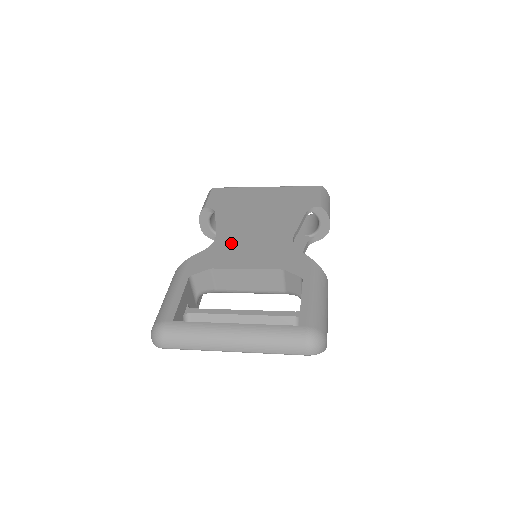
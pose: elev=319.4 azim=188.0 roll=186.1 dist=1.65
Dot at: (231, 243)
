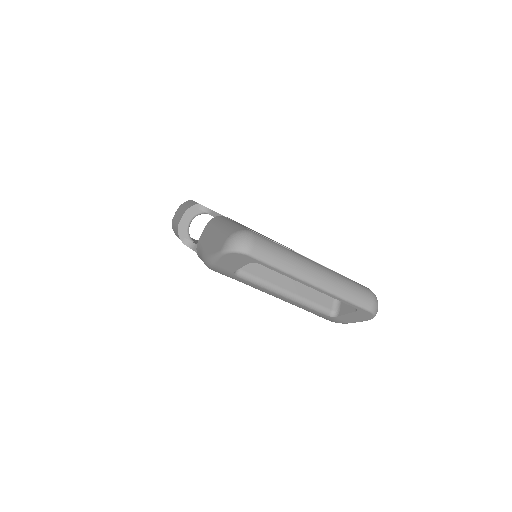
Dot at: occluded
